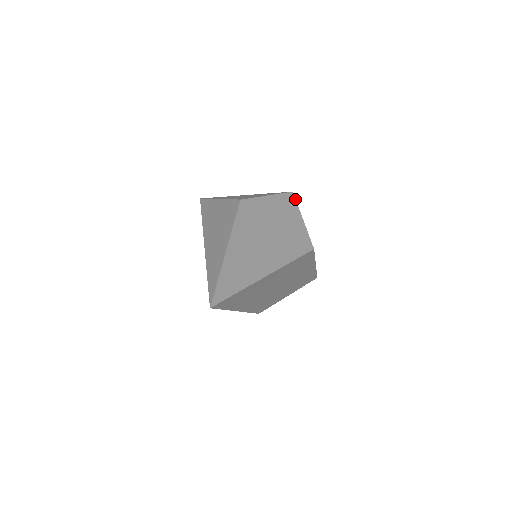
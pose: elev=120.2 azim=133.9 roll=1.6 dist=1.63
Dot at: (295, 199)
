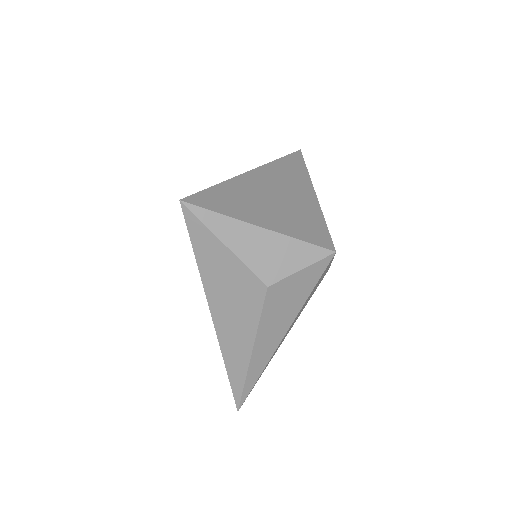
Dot at: occluded
